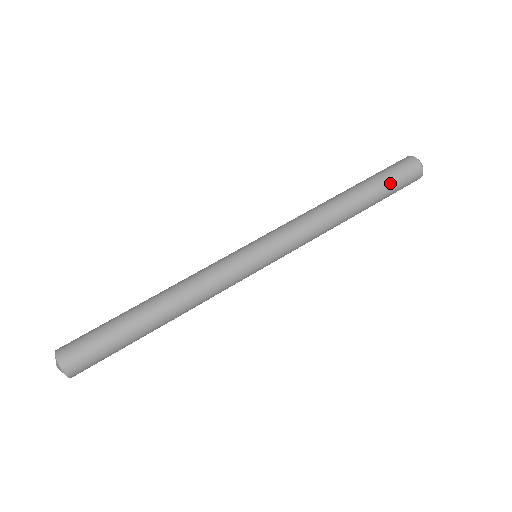
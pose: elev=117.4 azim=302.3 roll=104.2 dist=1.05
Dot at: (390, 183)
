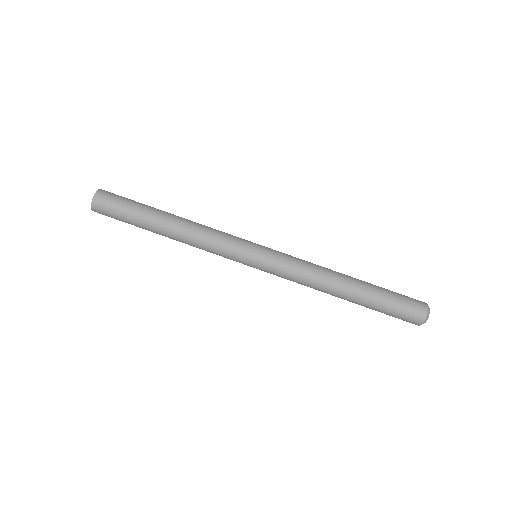
Dot at: (387, 310)
